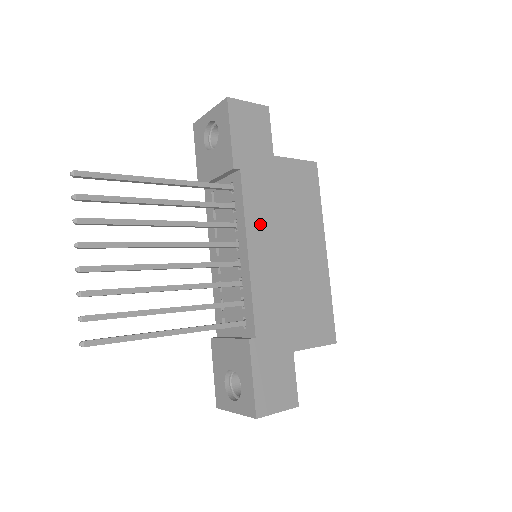
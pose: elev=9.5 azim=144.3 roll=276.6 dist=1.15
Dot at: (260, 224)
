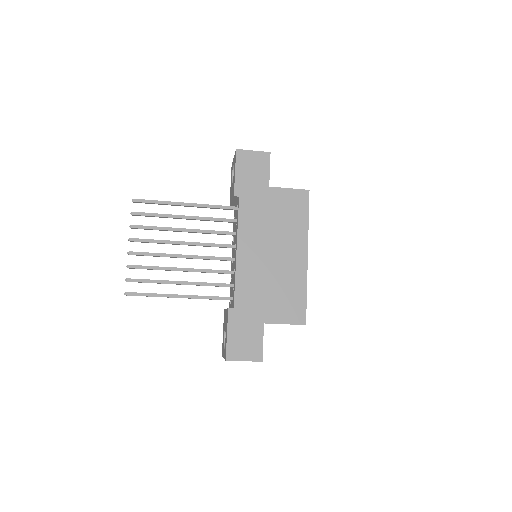
Dot at: (250, 233)
